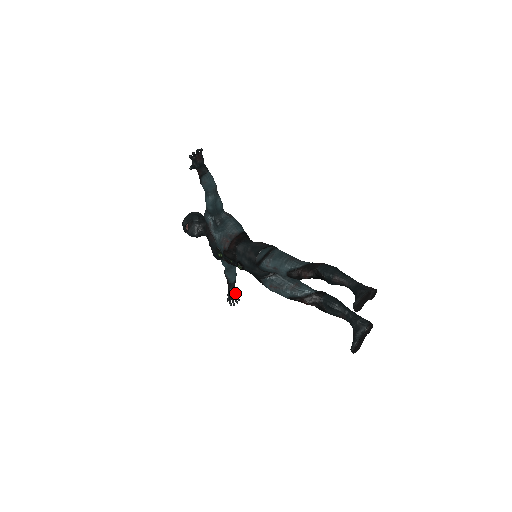
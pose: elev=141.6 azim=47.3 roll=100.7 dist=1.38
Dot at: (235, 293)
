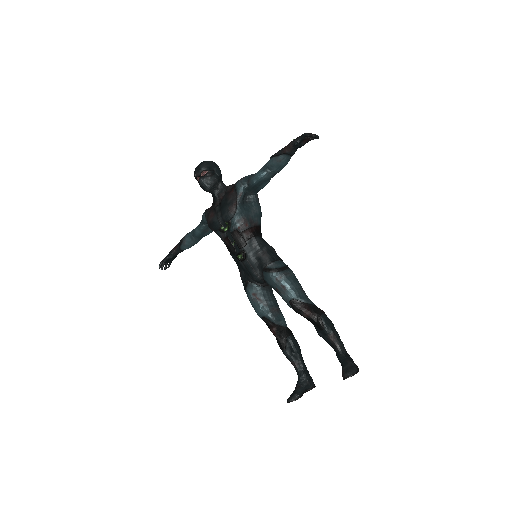
Dot at: (172, 259)
